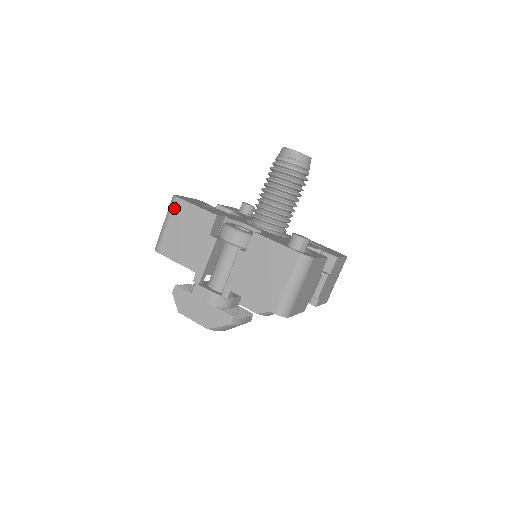
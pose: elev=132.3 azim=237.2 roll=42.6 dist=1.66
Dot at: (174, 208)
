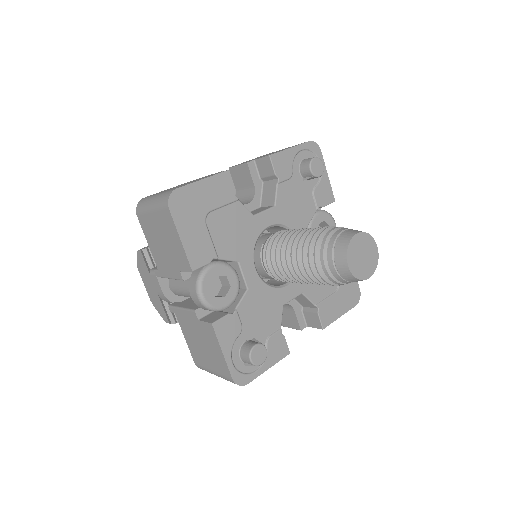
Dot at: (162, 211)
